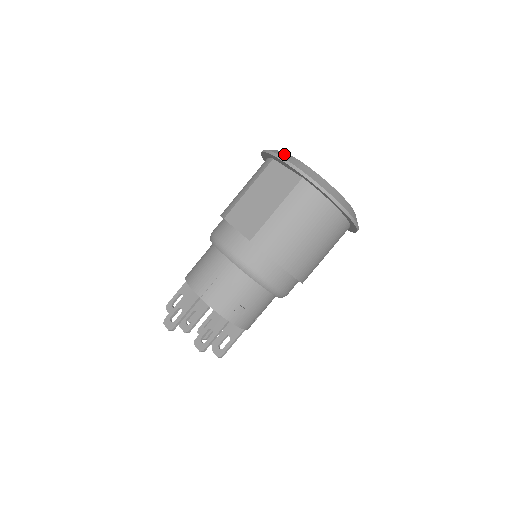
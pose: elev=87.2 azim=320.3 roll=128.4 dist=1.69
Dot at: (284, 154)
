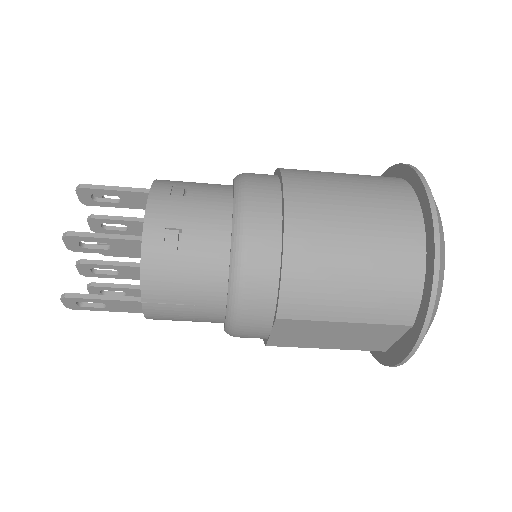
Dot at: occluded
